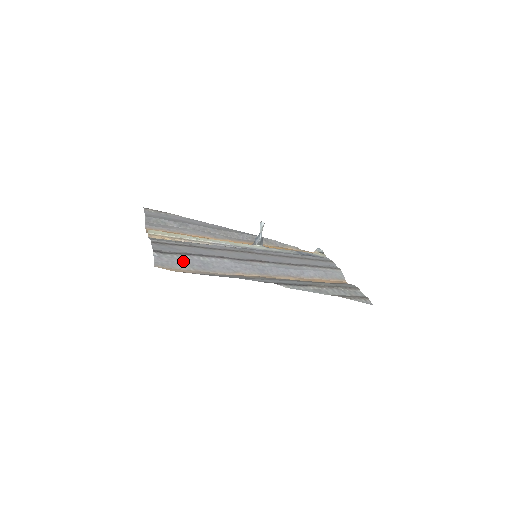
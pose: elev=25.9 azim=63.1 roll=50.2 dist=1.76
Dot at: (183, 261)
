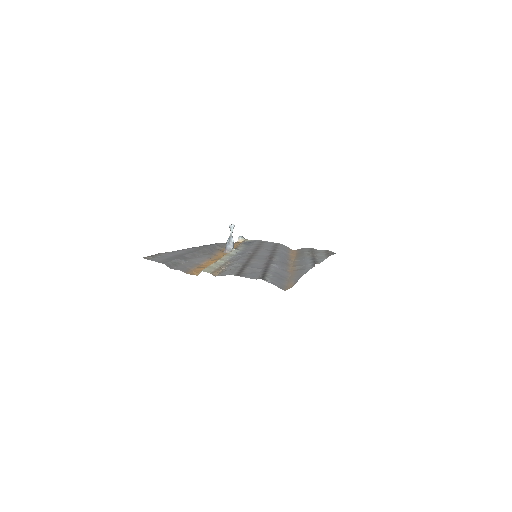
Dot at: (276, 278)
